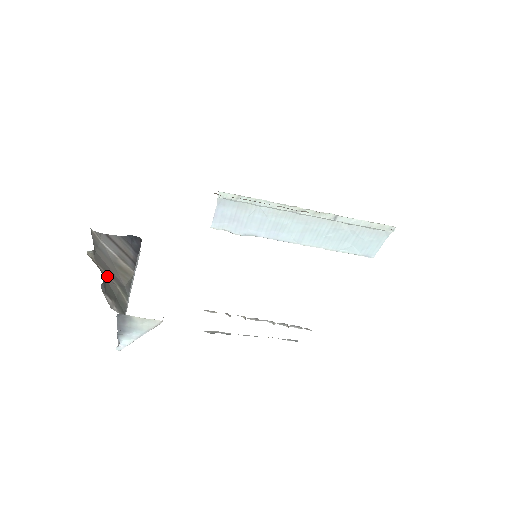
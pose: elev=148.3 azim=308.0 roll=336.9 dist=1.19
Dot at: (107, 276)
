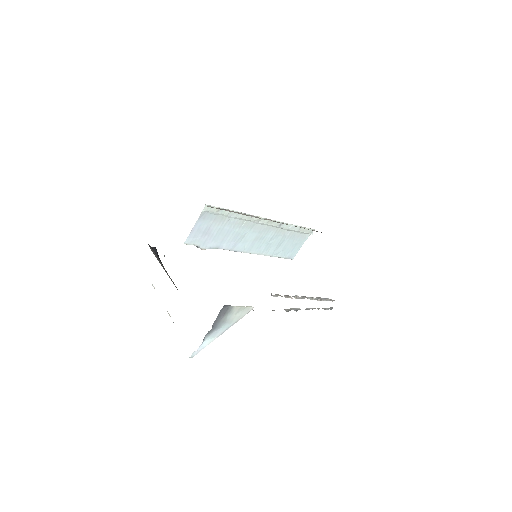
Dot at: occluded
